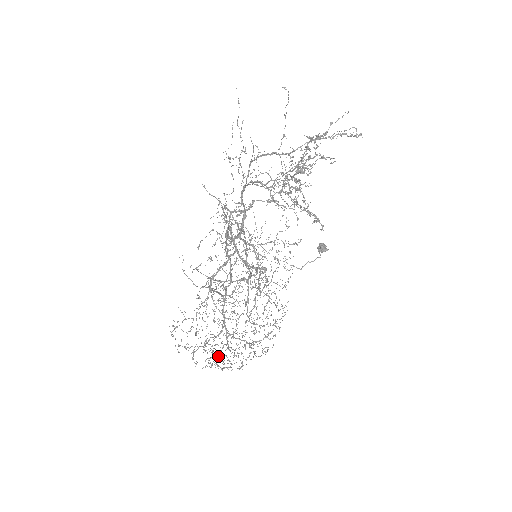
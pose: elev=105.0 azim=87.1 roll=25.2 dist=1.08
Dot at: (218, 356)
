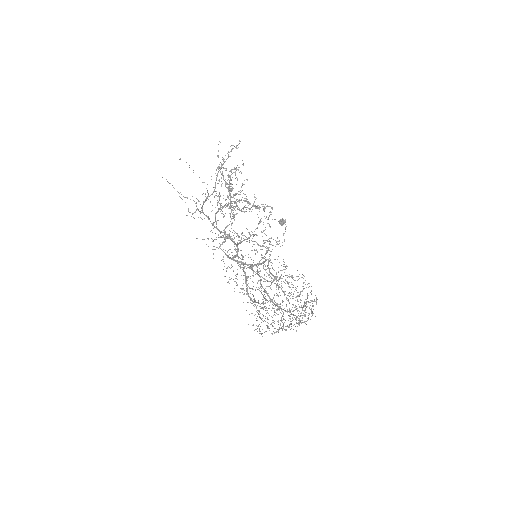
Dot at: occluded
